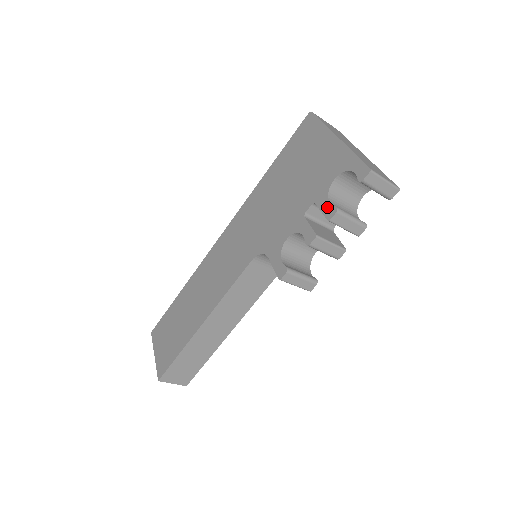
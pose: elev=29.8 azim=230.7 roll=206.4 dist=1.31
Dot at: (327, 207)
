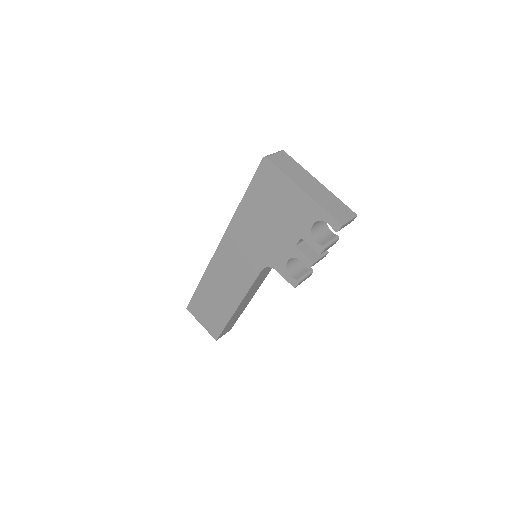
Dot at: (315, 245)
